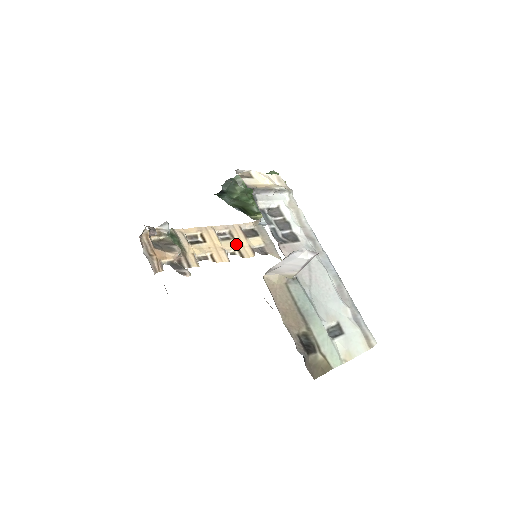
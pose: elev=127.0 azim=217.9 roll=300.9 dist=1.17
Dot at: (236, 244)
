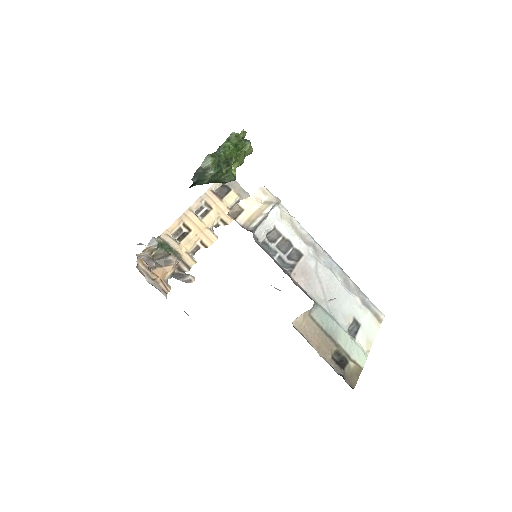
Dot at: (216, 214)
